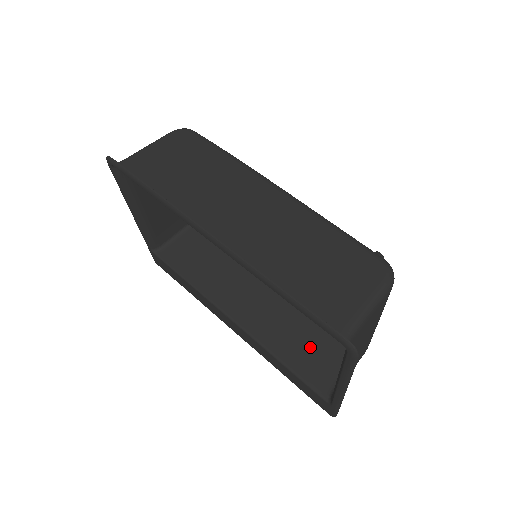
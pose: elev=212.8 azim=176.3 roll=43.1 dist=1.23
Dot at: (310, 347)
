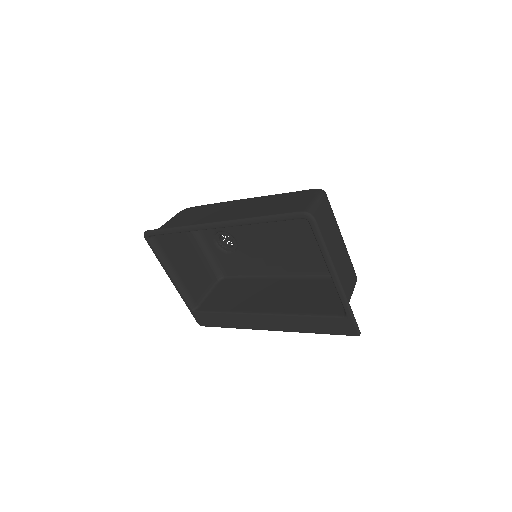
Dot at: (320, 299)
